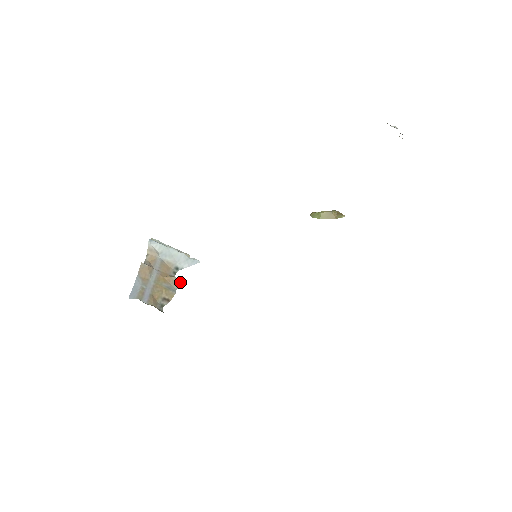
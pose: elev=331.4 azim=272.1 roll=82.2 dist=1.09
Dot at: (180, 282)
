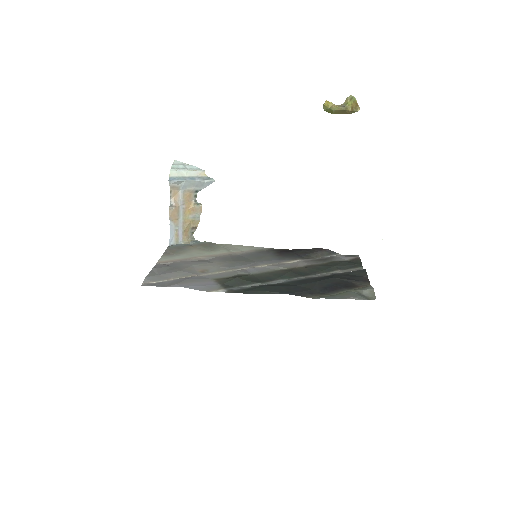
Dot at: (201, 207)
